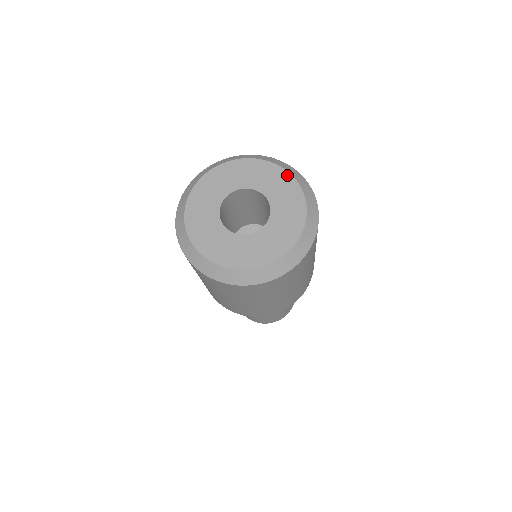
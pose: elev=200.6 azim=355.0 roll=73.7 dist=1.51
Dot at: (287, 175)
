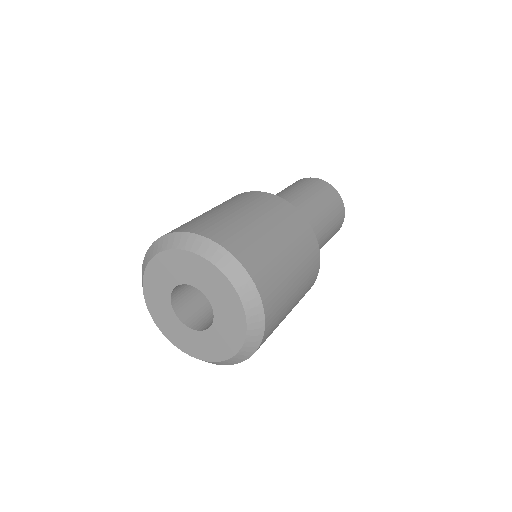
Dot at: (218, 272)
